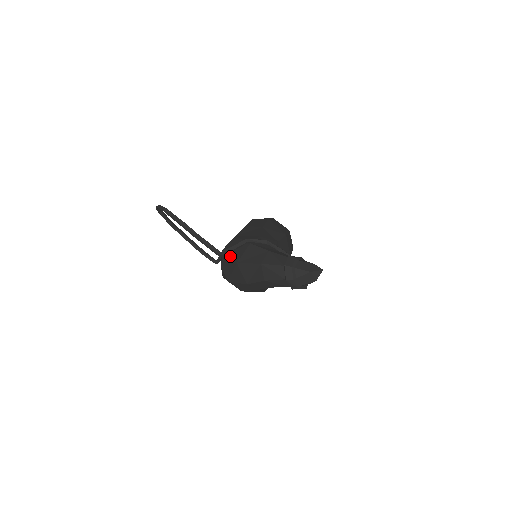
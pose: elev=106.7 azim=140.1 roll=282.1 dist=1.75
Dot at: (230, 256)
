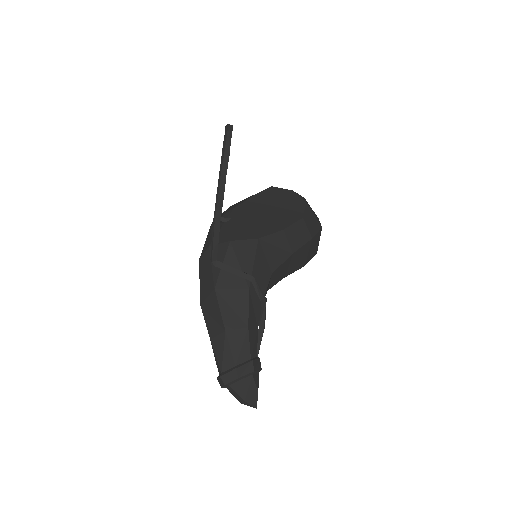
Dot at: occluded
